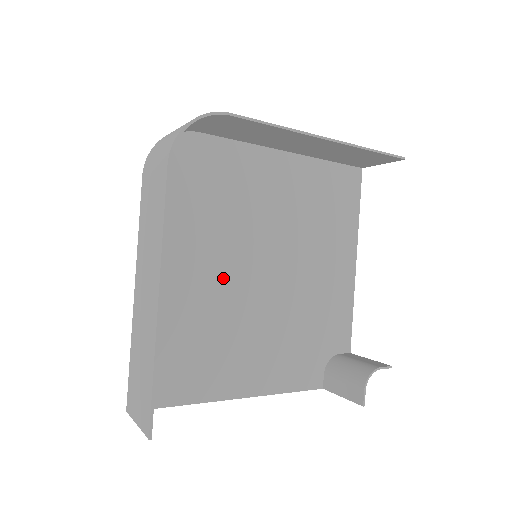
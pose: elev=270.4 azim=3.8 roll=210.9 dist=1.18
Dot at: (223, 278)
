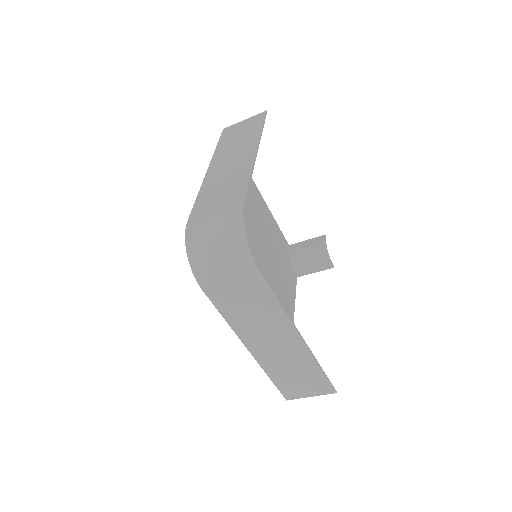
Dot at: occluded
